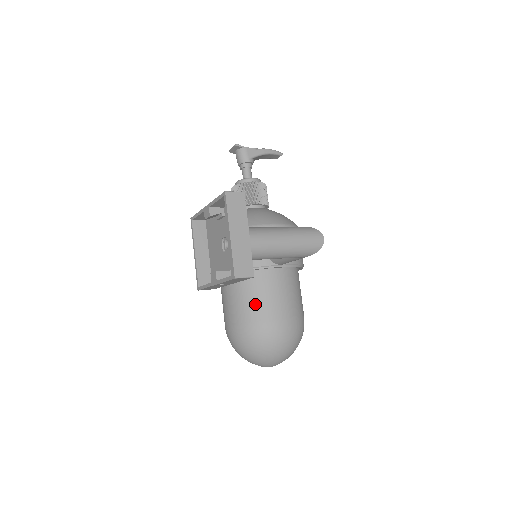
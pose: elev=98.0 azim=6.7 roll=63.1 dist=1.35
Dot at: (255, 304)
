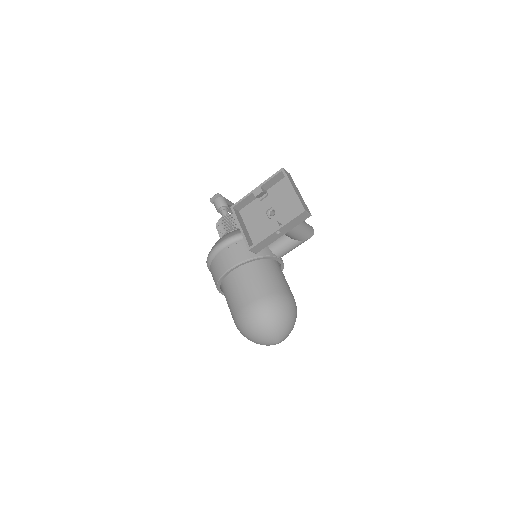
Dot at: (270, 281)
